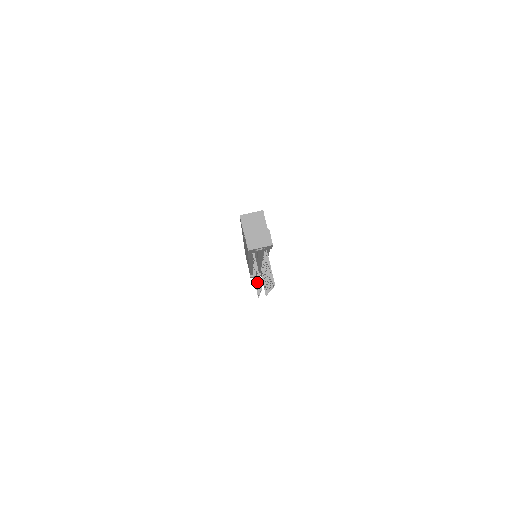
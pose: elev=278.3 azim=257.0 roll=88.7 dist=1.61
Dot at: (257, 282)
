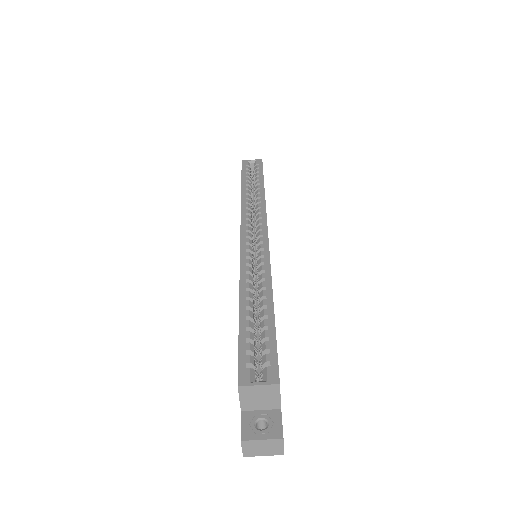
Dot at: occluded
